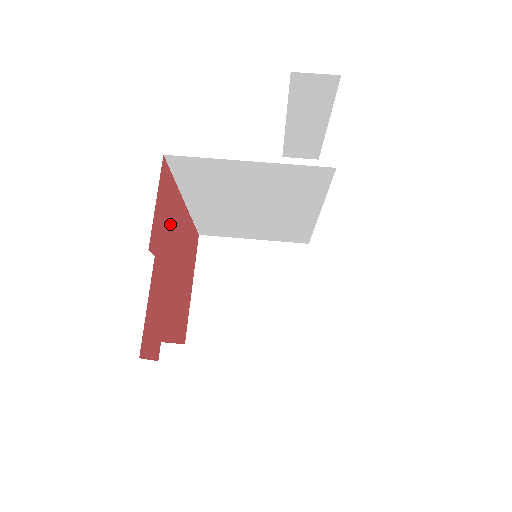
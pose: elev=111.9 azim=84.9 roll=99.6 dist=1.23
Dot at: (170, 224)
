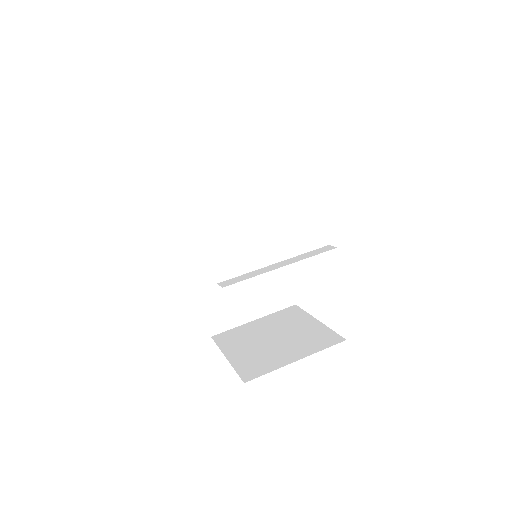
Dot at: occluded
